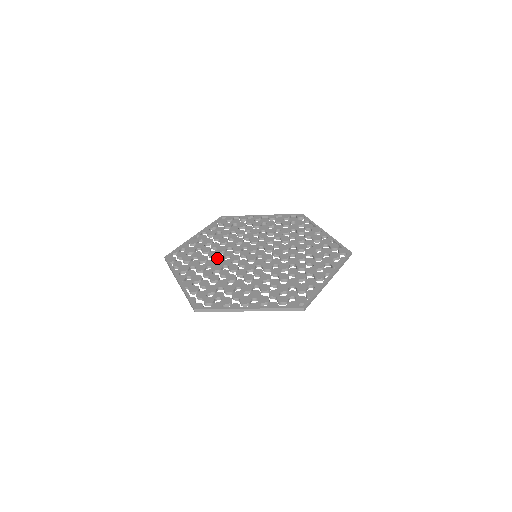
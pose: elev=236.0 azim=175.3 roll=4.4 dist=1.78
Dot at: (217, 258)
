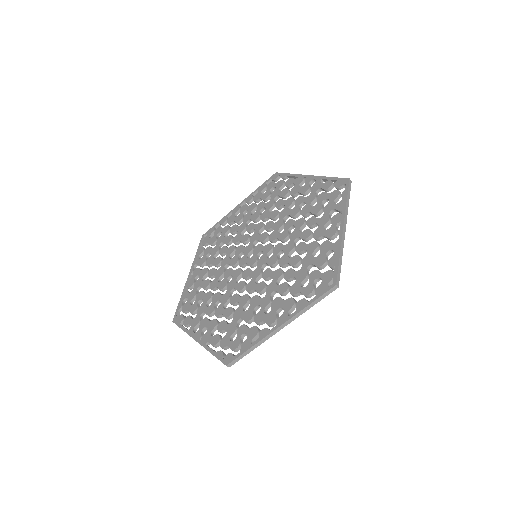
Dot at: (220, 287)
